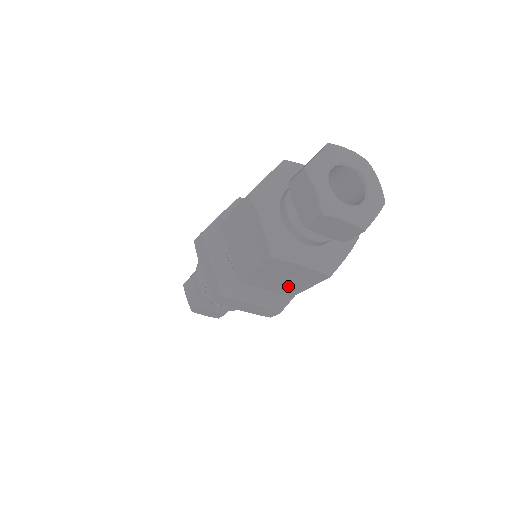
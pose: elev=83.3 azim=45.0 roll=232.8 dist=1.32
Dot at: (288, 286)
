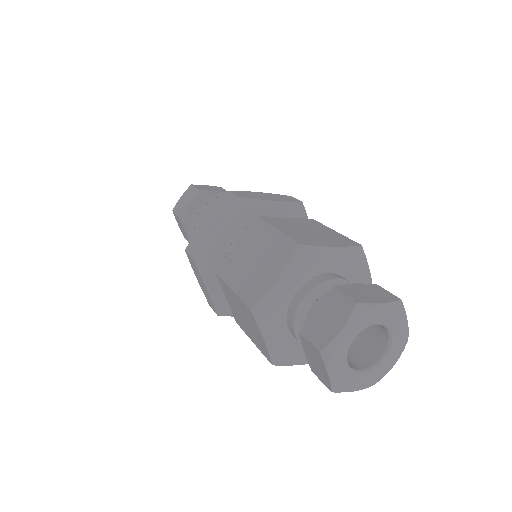
Dot at: occluded
